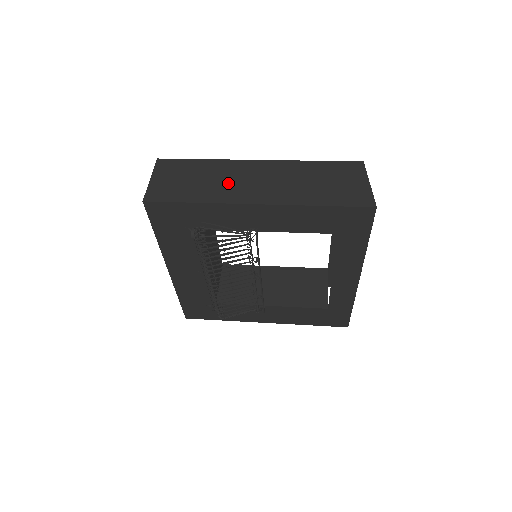
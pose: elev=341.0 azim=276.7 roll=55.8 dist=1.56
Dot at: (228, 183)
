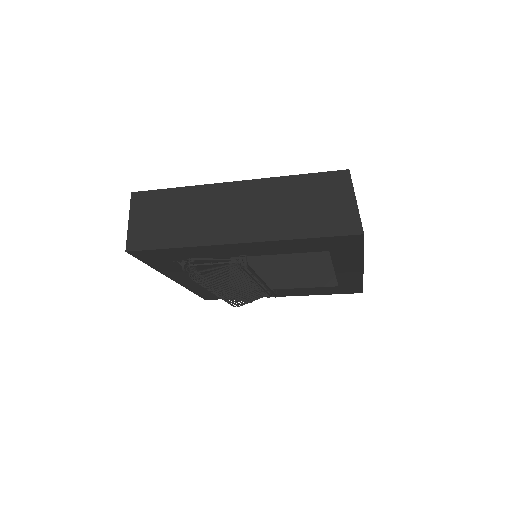
Dot at: (206, 218)
